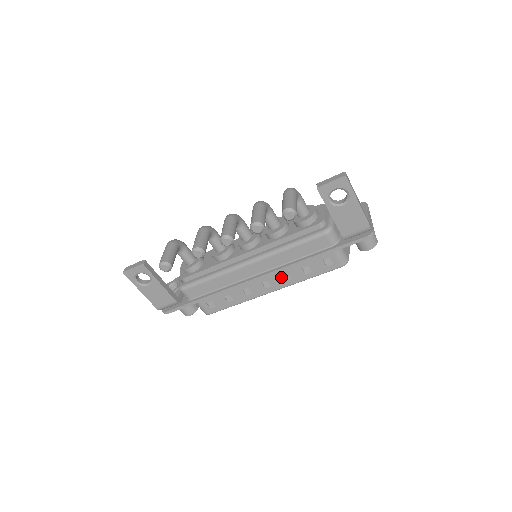
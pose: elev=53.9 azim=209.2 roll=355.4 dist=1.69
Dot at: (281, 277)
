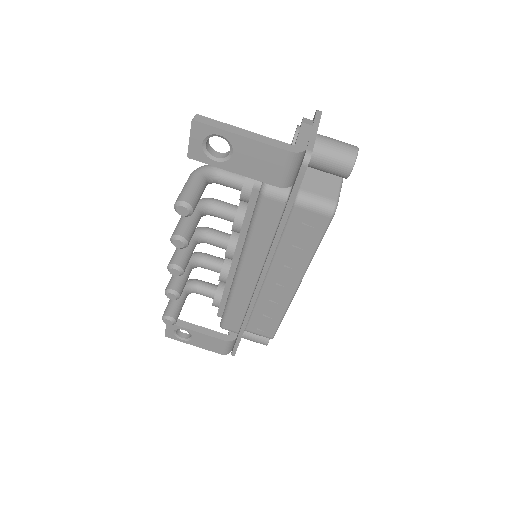
Dot at: (286, 268)
